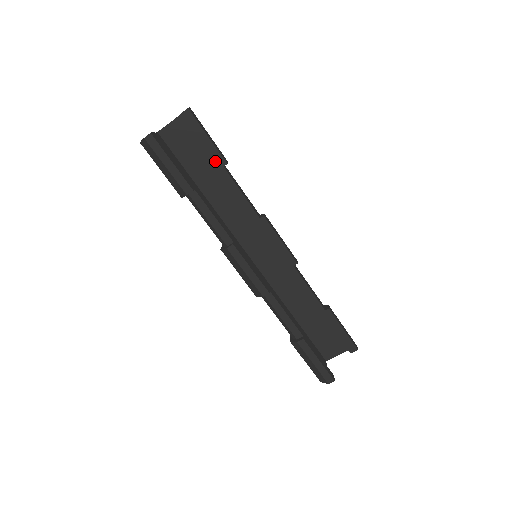
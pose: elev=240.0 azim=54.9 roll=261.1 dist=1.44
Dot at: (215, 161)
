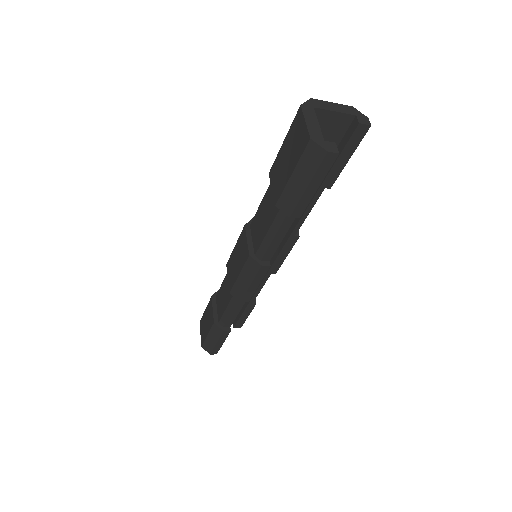
Dot at: (326, 180)
